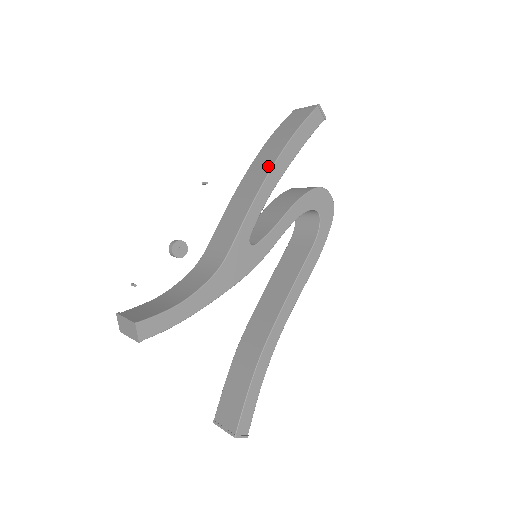
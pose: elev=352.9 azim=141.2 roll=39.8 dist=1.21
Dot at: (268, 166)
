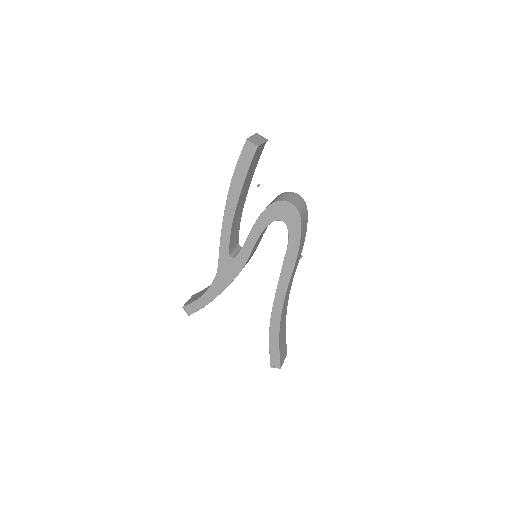
Dot at: (227, 202)
